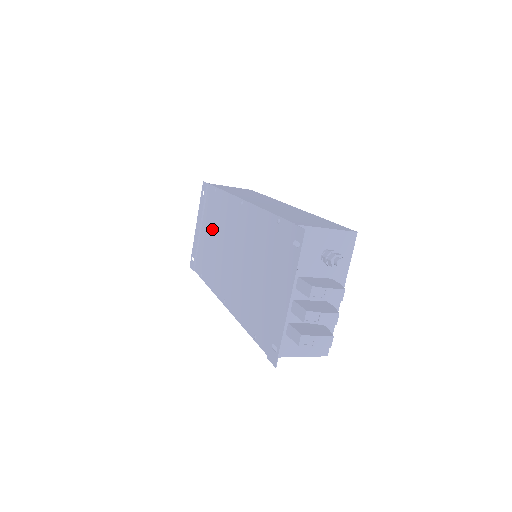
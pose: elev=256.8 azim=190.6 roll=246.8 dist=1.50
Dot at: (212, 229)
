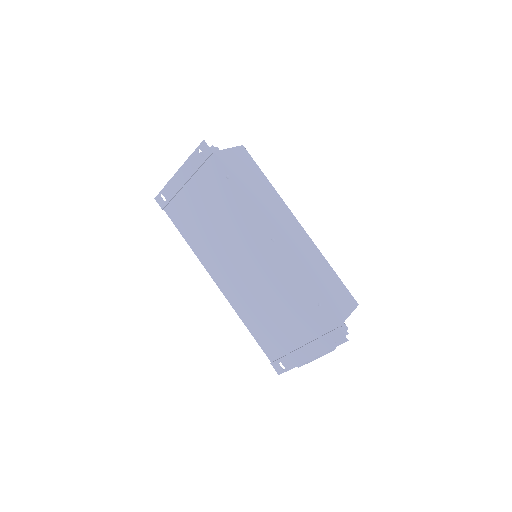
Dot at: (211, 207)
